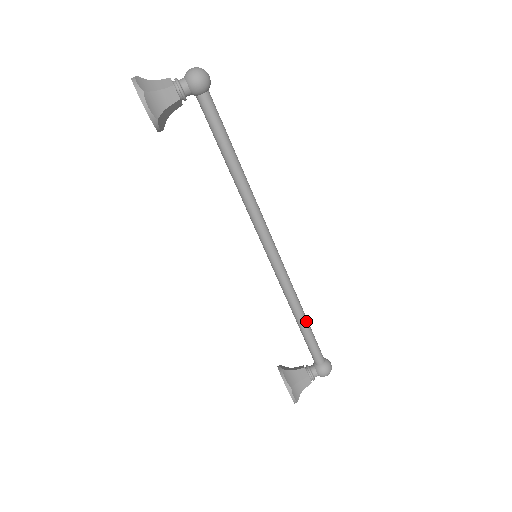
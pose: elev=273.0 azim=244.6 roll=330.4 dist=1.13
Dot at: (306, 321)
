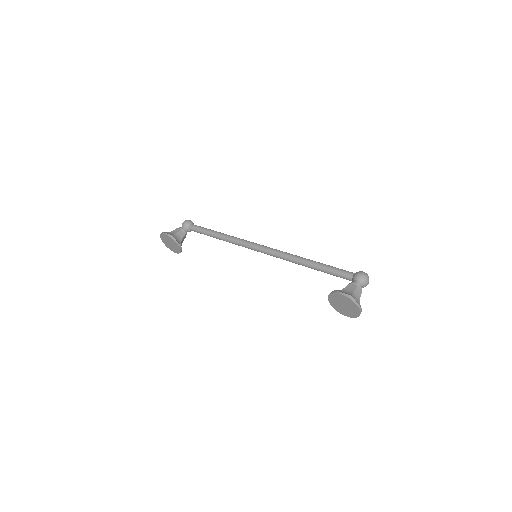
Dot at: (315, 261)
